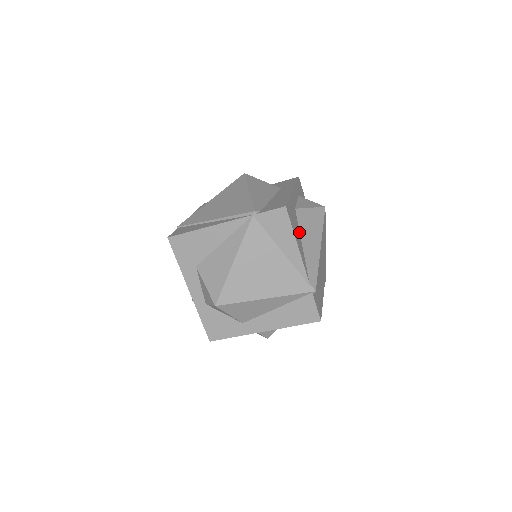
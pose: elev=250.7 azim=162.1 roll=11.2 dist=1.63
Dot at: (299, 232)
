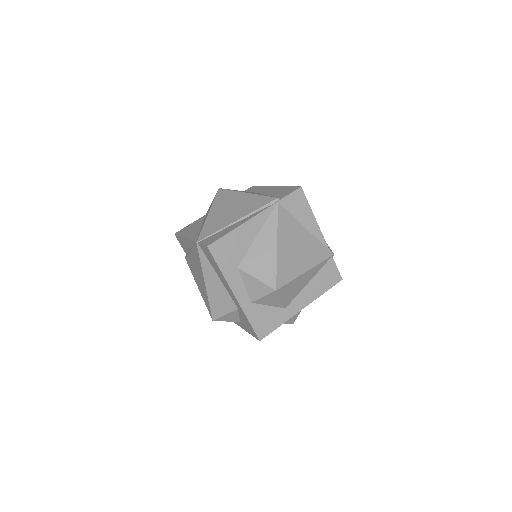
Dot at: occluded
